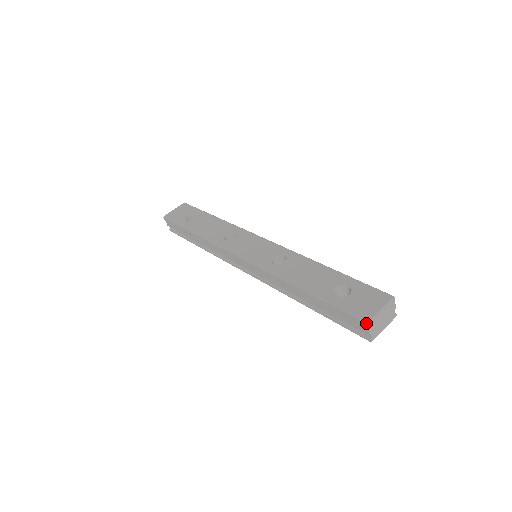
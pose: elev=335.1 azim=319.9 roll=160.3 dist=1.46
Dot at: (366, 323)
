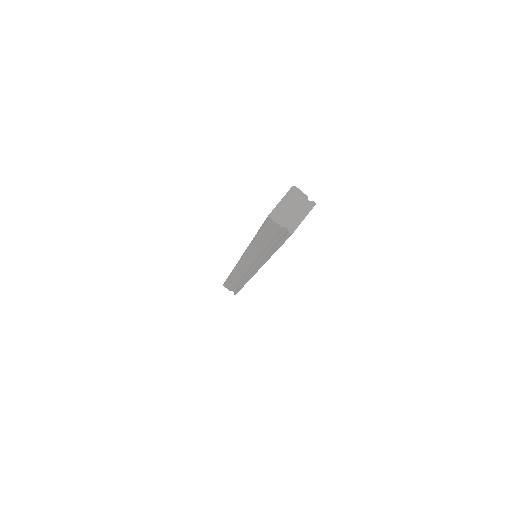
Dot at: (268, 217)
